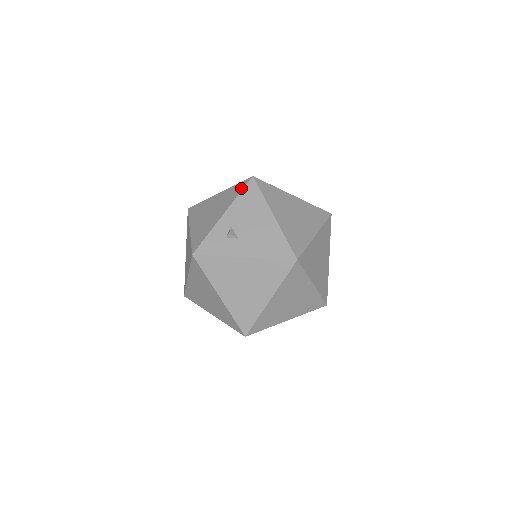
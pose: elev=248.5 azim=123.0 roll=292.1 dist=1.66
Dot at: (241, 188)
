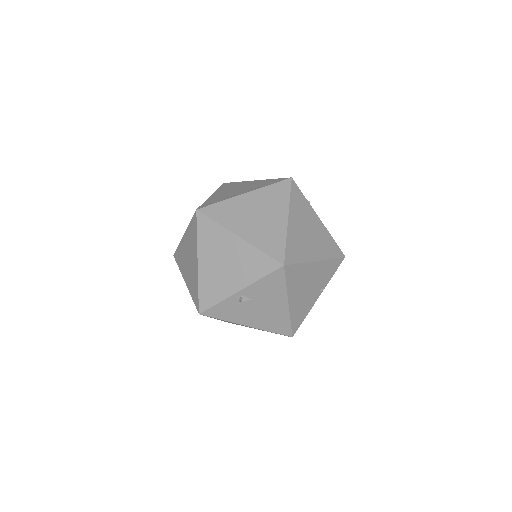
Dot at: occluded
